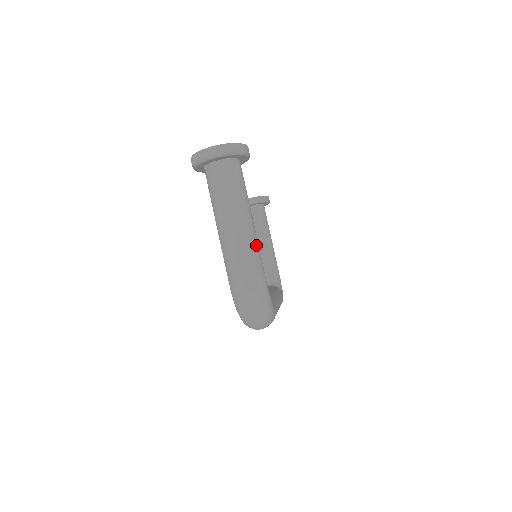
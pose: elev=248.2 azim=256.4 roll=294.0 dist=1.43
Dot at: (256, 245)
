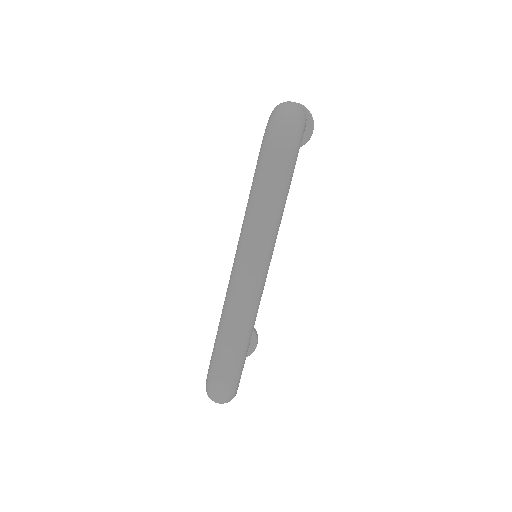
Dot at: occluded
